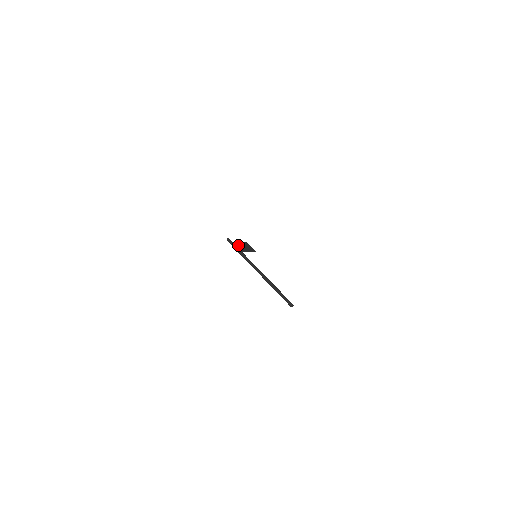
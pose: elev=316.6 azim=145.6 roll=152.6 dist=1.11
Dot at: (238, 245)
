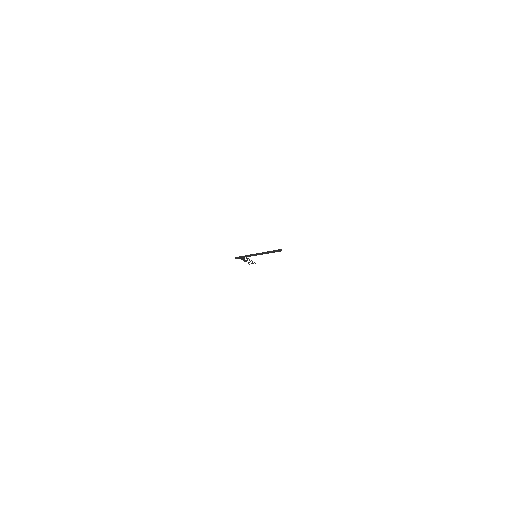
Dot at: (243, 259)
